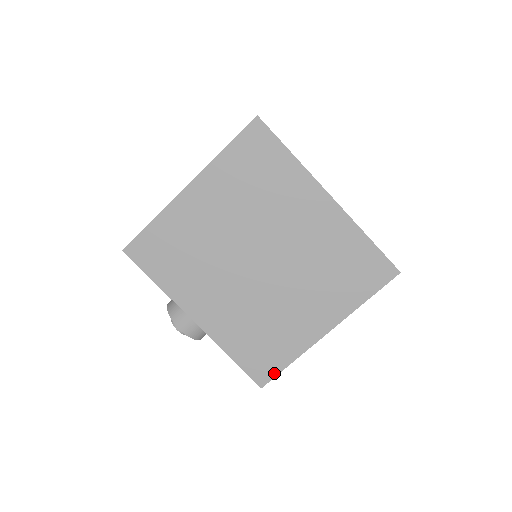
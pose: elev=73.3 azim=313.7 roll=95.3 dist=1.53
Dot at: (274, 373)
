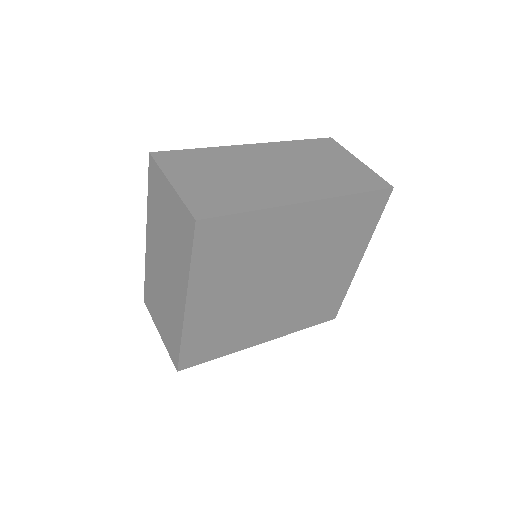
Dot at: (338, 307)
